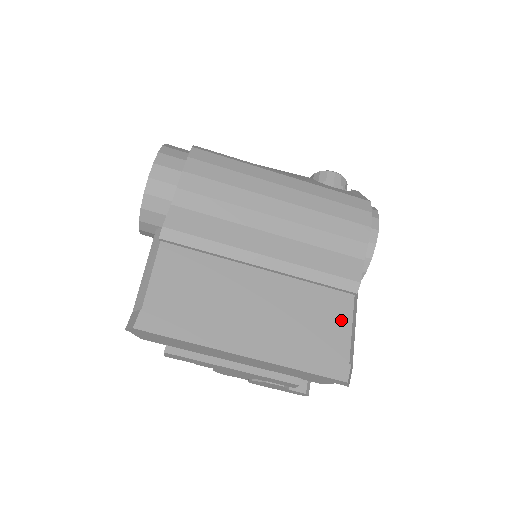
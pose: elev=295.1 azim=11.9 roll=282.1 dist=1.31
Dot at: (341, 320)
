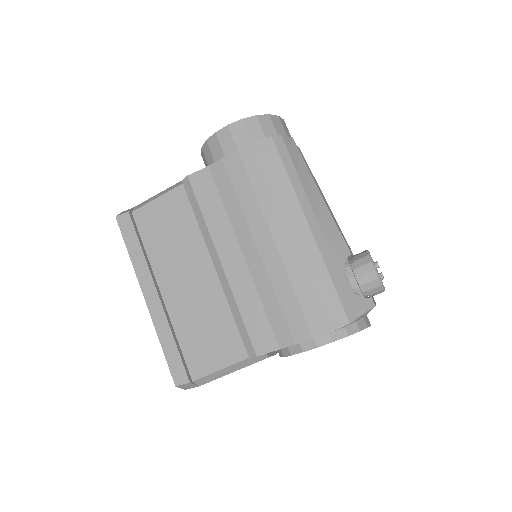
Dot at: (221, 357)
